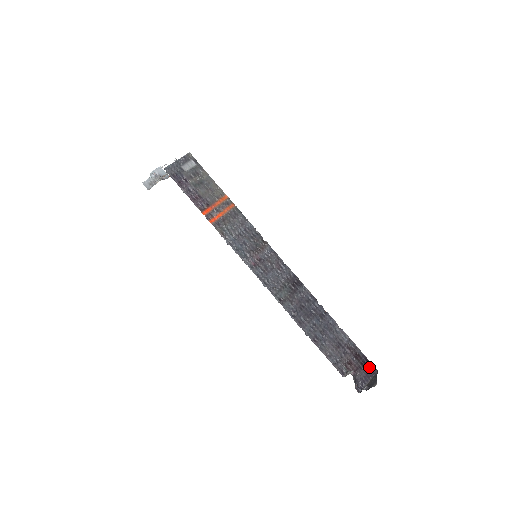
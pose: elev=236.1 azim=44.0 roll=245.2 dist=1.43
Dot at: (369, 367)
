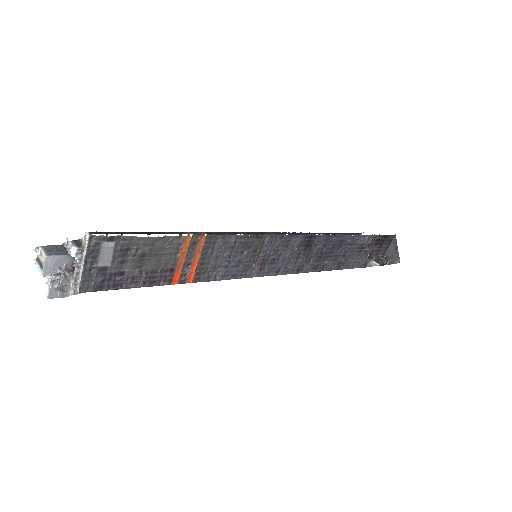
Dot at: (388, 240)
